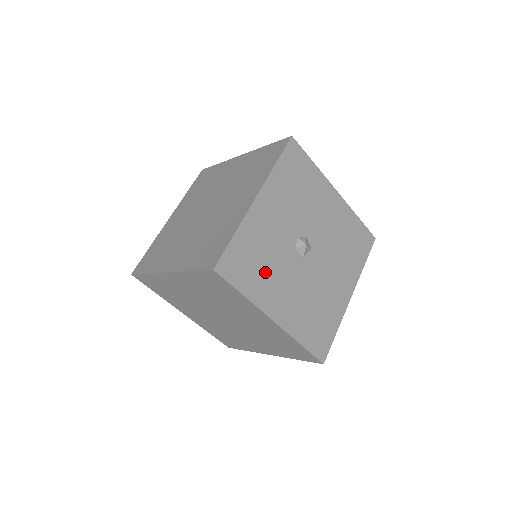
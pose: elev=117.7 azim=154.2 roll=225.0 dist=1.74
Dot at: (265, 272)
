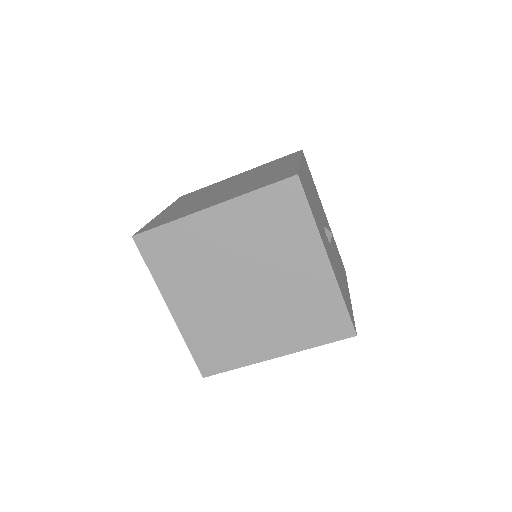
Dot at: (343, 286)
